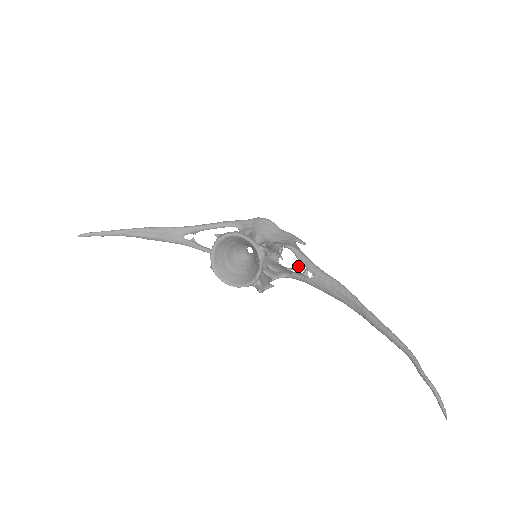
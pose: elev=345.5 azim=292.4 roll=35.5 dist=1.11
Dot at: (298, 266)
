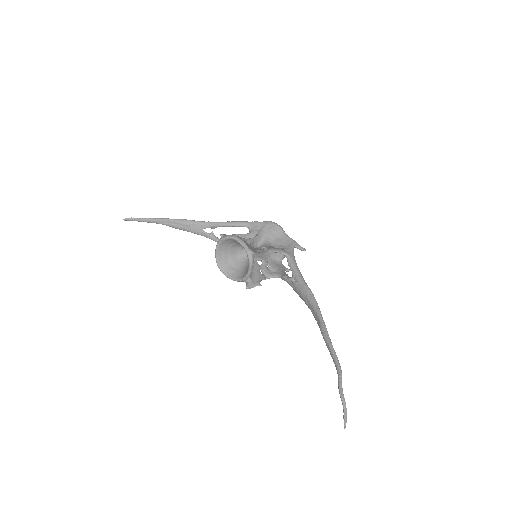
Dot at: occluded
